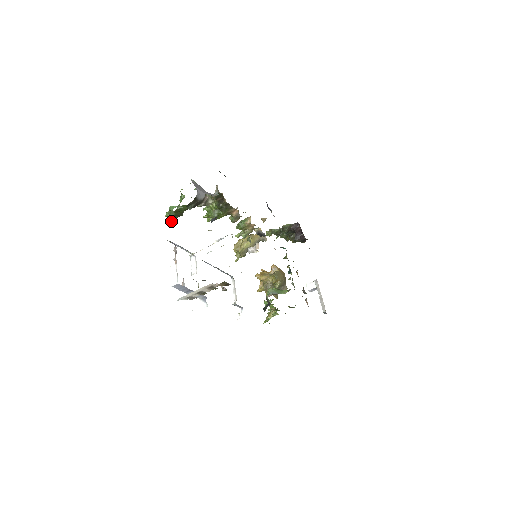
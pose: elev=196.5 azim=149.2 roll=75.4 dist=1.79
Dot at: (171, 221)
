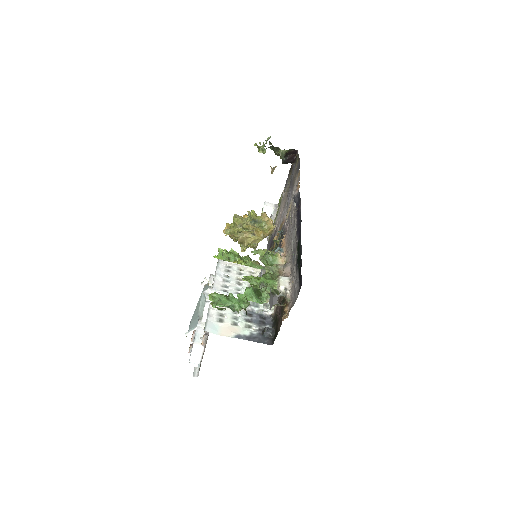
Dot at: (212, 298)
